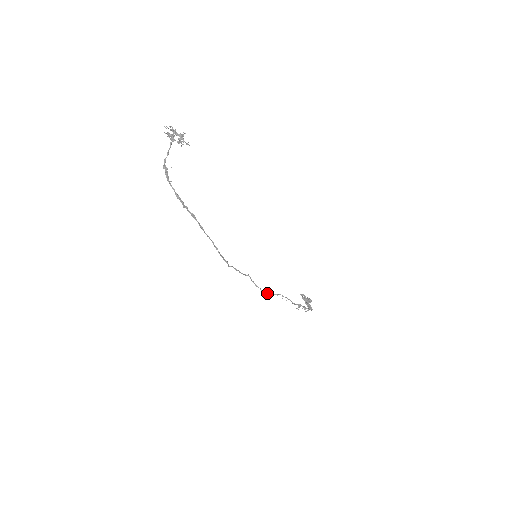
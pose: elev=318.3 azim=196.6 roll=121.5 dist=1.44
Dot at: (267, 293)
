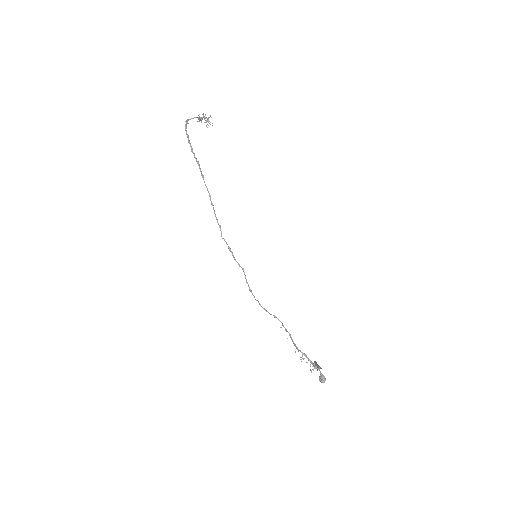
Dot at: (262, 307)
